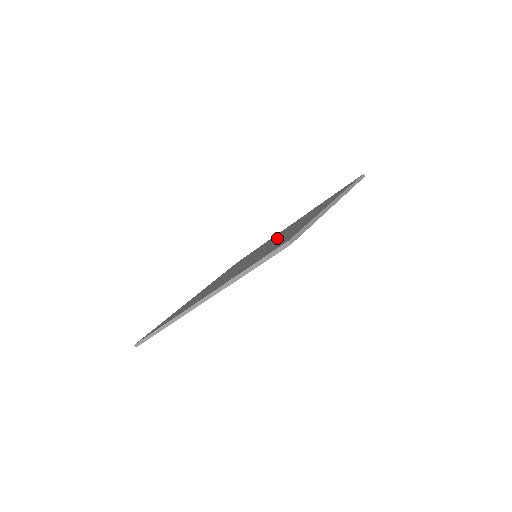
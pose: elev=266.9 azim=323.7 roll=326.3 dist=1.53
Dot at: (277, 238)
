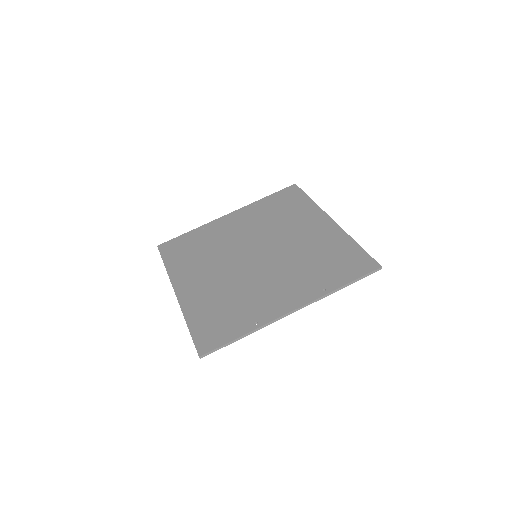
Dot at: (271, 241)
